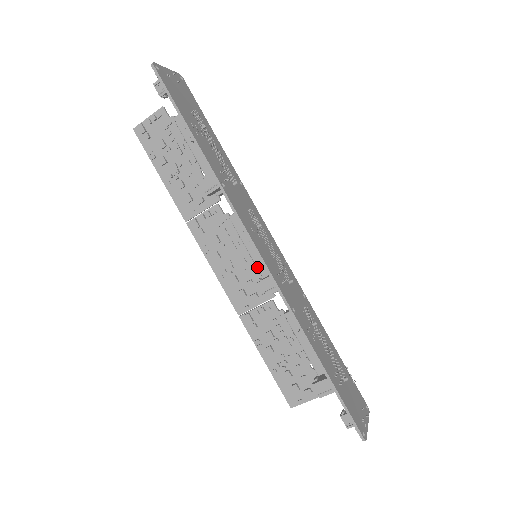
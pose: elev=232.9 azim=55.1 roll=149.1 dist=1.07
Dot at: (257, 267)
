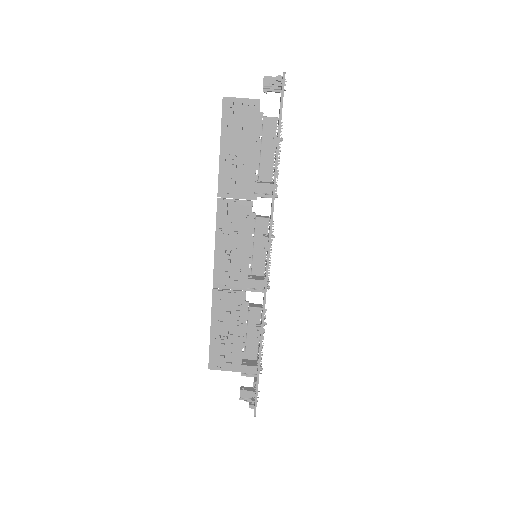
Dot at: (252, 264)
